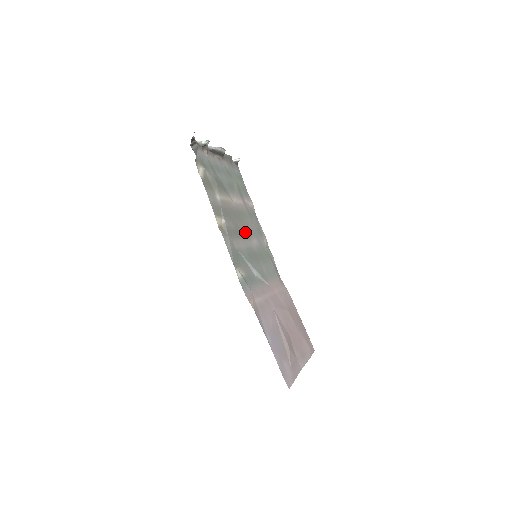
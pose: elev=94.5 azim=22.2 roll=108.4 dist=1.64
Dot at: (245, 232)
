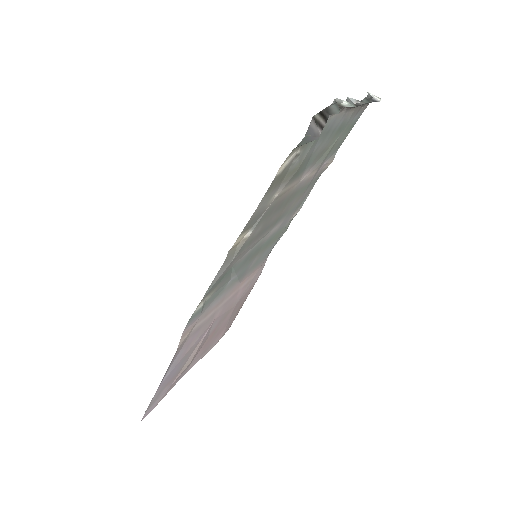
Dot at: (274, 222)
